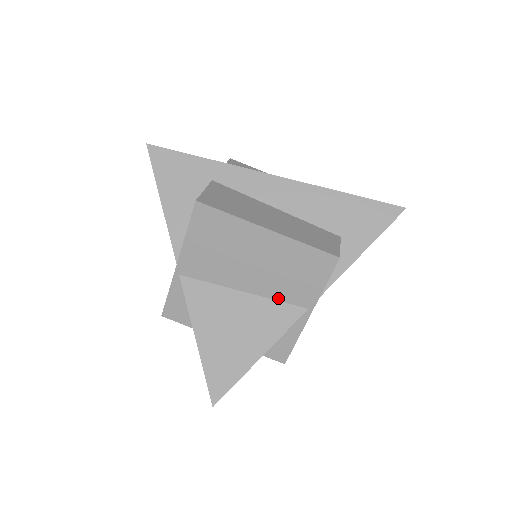
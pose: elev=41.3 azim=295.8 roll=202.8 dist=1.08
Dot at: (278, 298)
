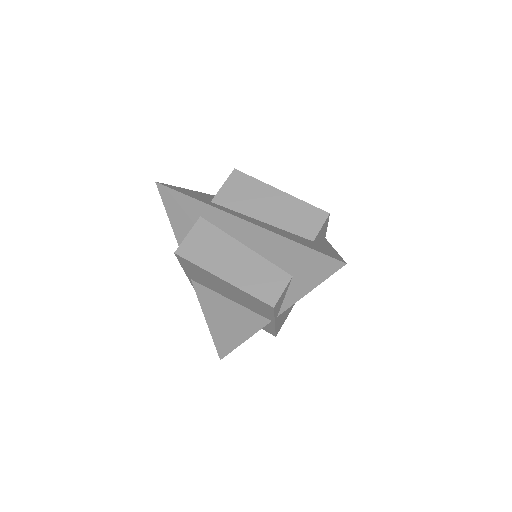
Dot at: (251, 309)
